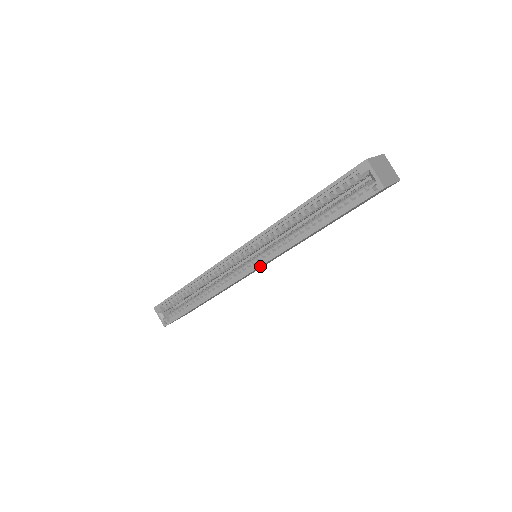
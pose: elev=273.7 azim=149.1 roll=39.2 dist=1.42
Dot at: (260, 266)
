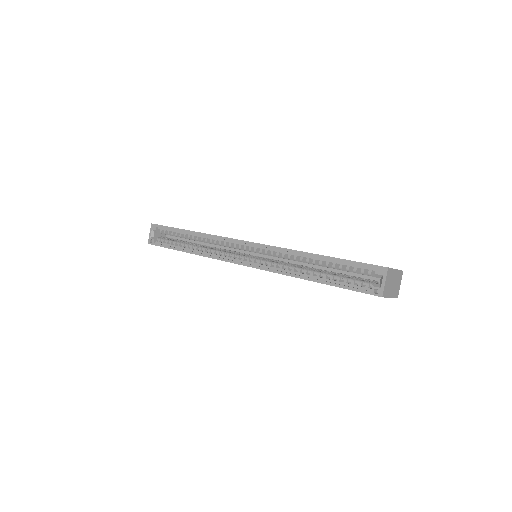
Dot at: (253, 267)
